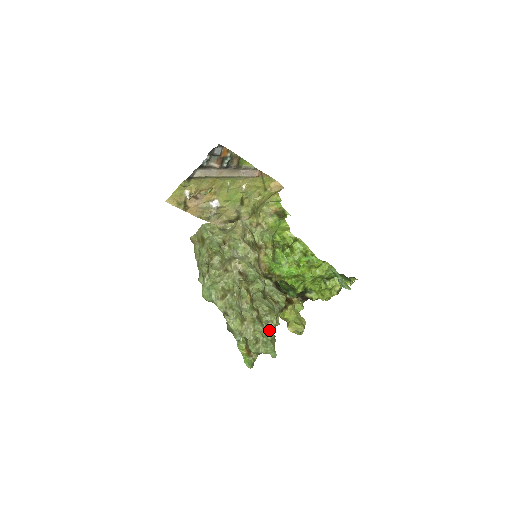
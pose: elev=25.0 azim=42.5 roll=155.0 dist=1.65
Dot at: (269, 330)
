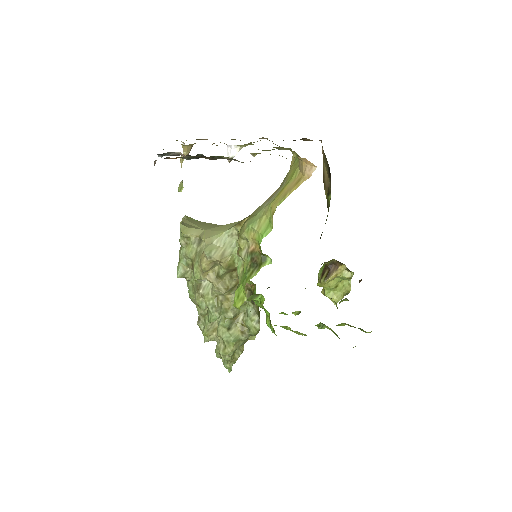
Dot at: (225, 356)
